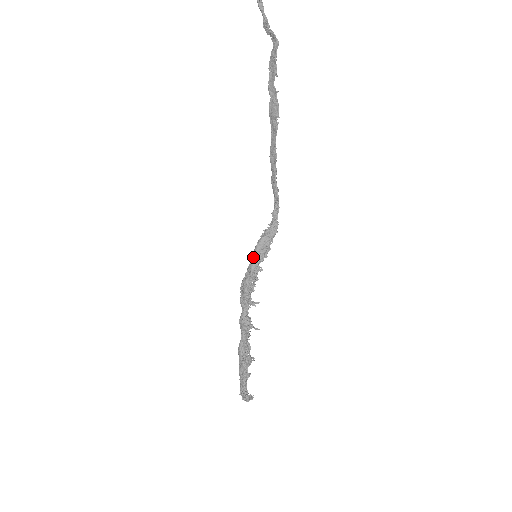
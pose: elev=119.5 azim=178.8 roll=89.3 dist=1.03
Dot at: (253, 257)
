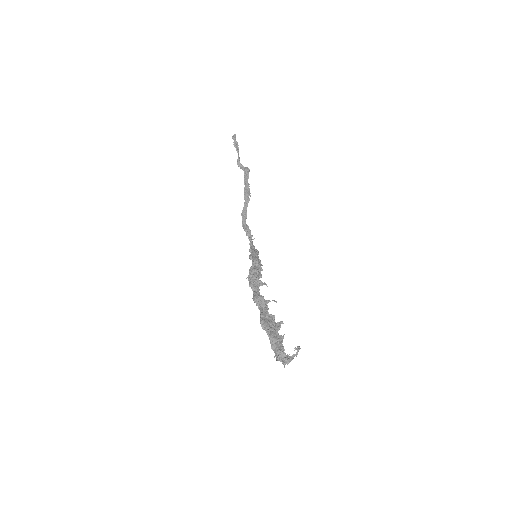
Dot at: (255, 256)
